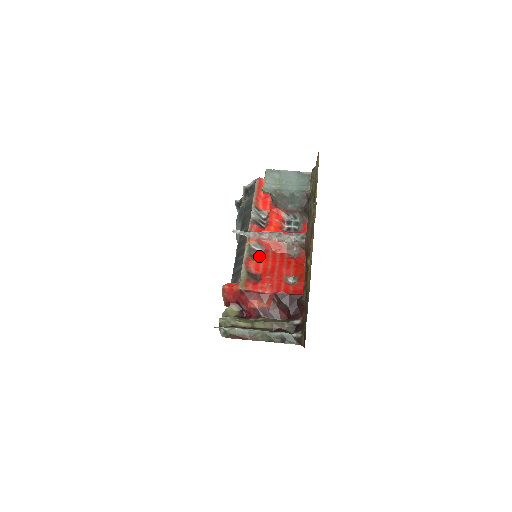
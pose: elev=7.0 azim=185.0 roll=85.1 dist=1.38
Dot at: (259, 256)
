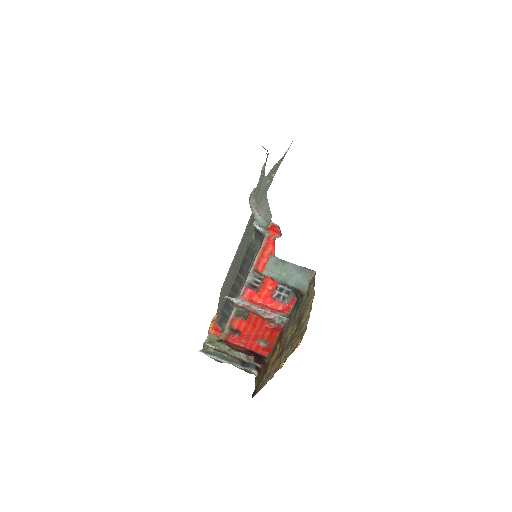
Dot at: (245, 314)
